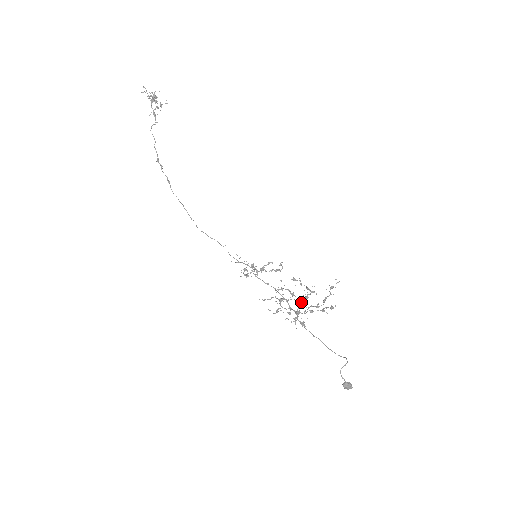
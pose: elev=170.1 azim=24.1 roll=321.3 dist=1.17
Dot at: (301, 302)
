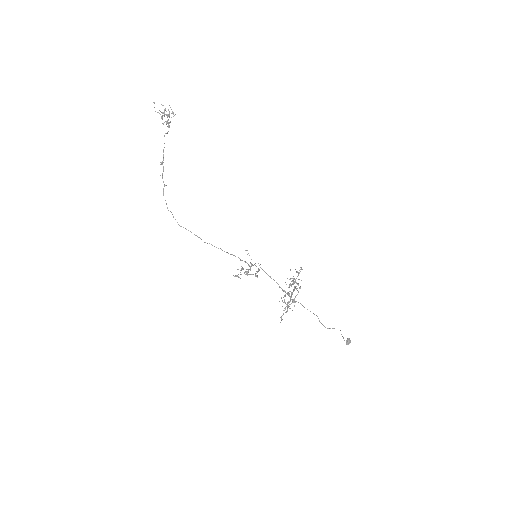
Dot at: (292, 293)
